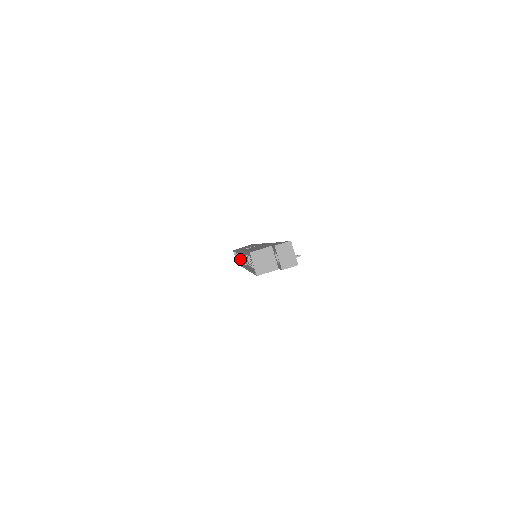
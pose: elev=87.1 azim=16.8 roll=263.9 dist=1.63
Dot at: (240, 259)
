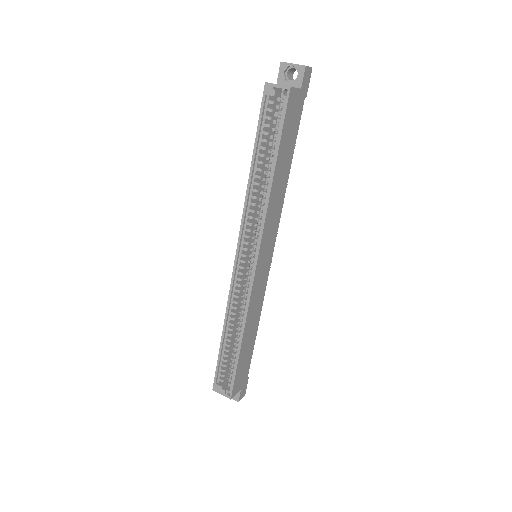
Dot at: occluded
